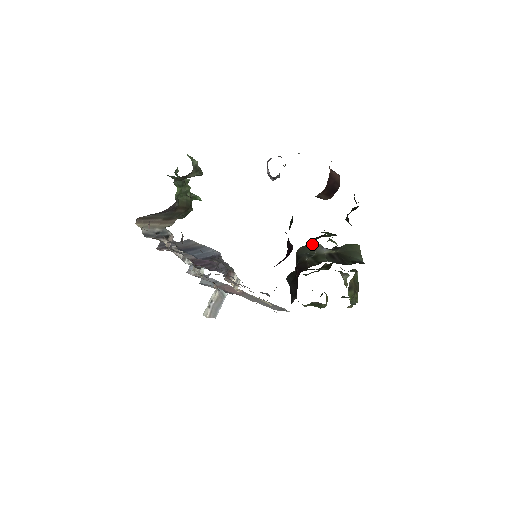
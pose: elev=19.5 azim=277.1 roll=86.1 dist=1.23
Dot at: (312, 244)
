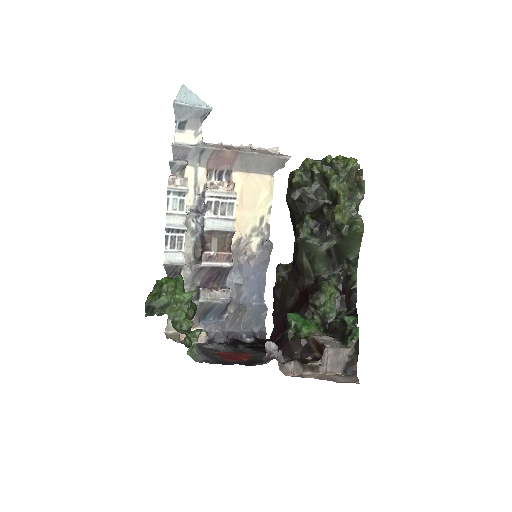
Dot at: (307, 301)
